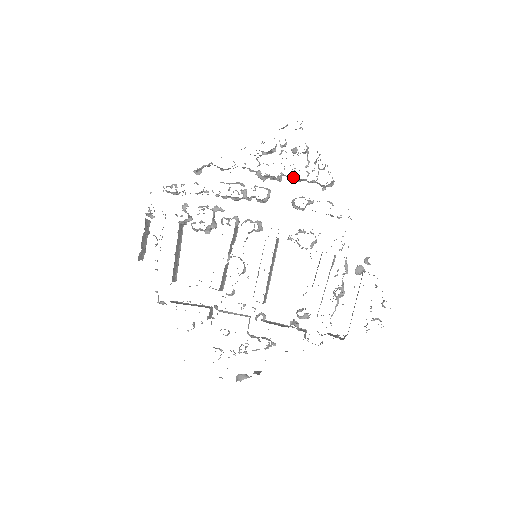
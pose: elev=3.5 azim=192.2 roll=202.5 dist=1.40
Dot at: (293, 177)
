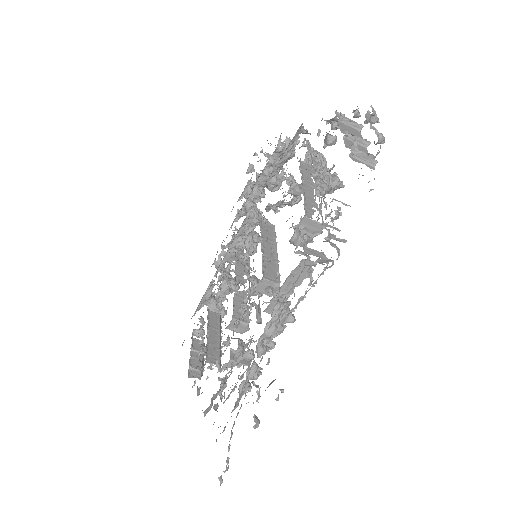
Dot at: (261, 177)
